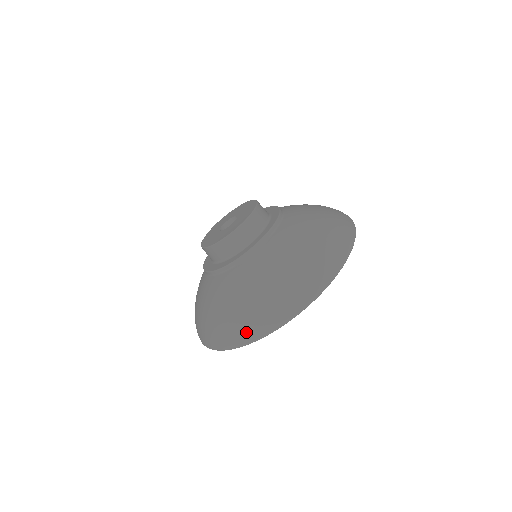
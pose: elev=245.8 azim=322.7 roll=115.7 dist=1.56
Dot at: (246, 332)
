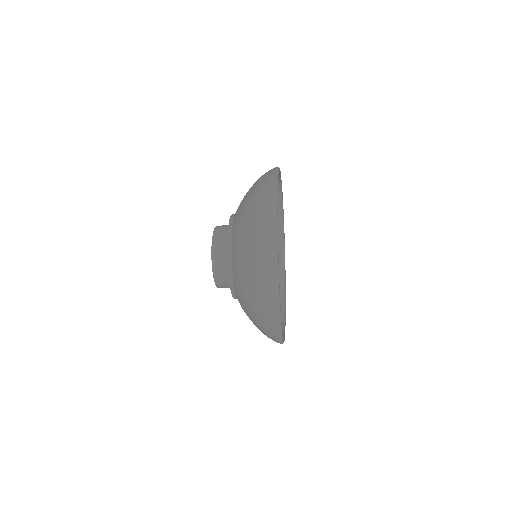
Dot at: occluded
